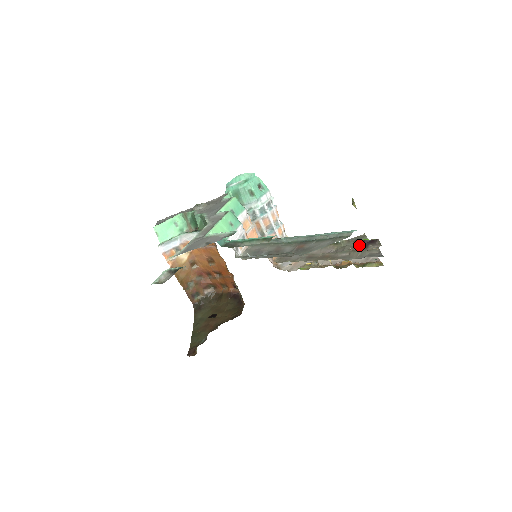
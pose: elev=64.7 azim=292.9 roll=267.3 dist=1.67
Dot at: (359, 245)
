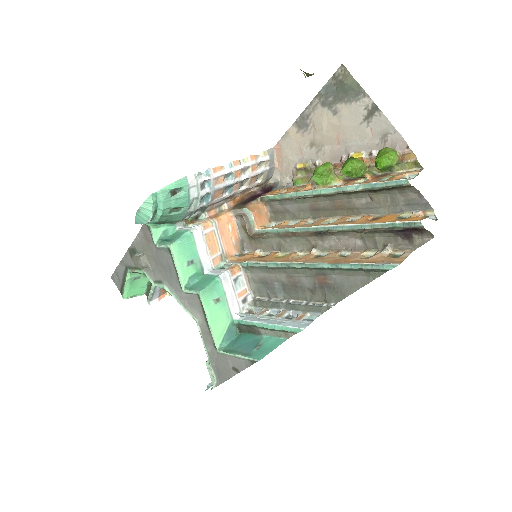
Dot at: (395, 235)
